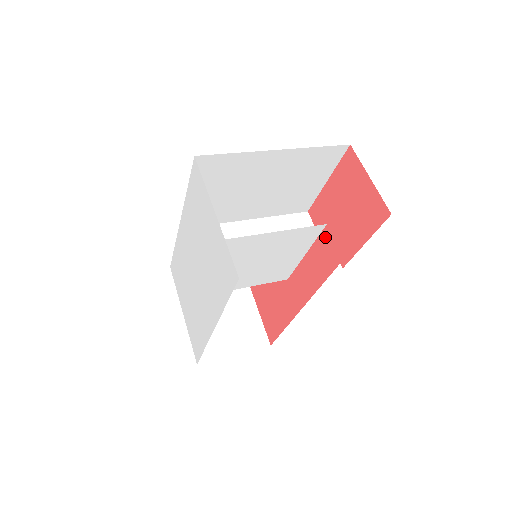
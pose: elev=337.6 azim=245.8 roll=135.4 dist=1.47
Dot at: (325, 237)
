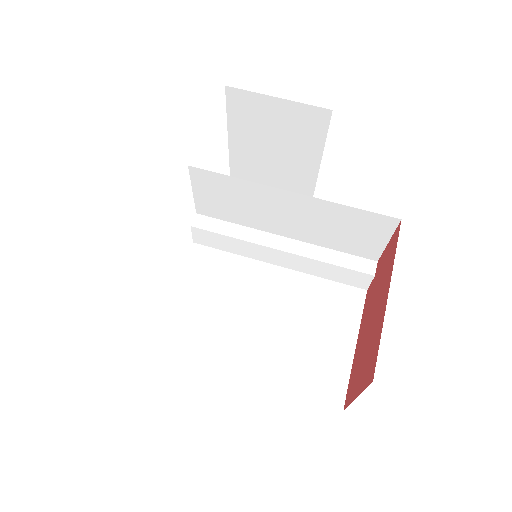
Dot at: occluded
